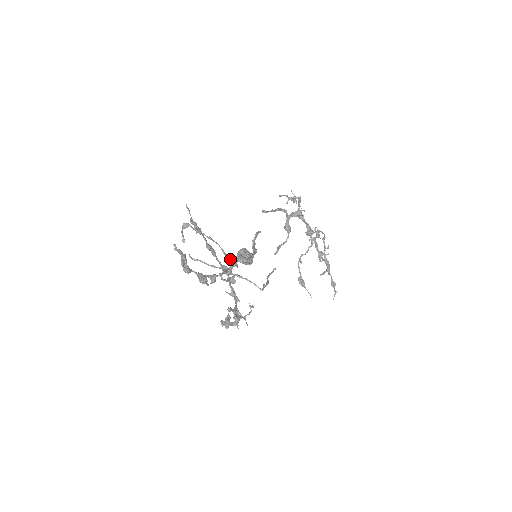
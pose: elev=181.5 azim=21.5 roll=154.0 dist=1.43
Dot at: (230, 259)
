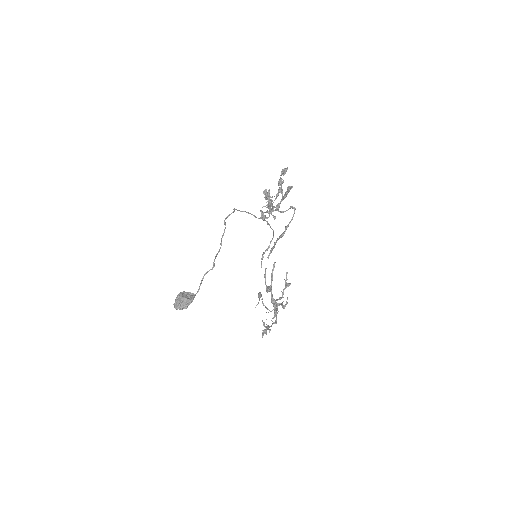
Dot at: occluded
